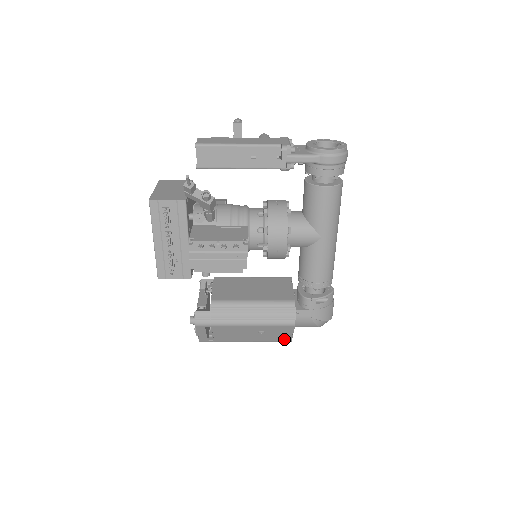
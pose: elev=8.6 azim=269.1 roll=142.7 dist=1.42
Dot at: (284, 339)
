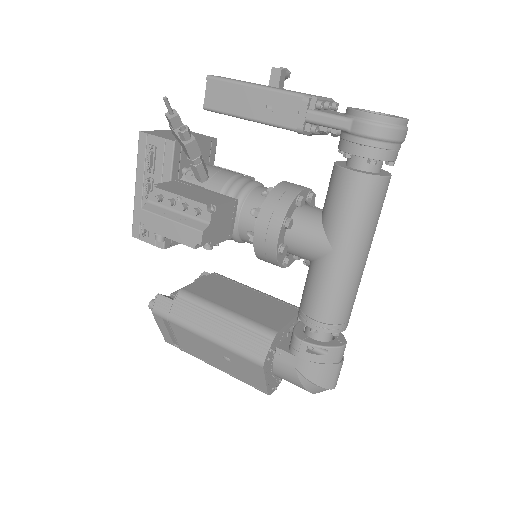
Dot at: (258, 386)
